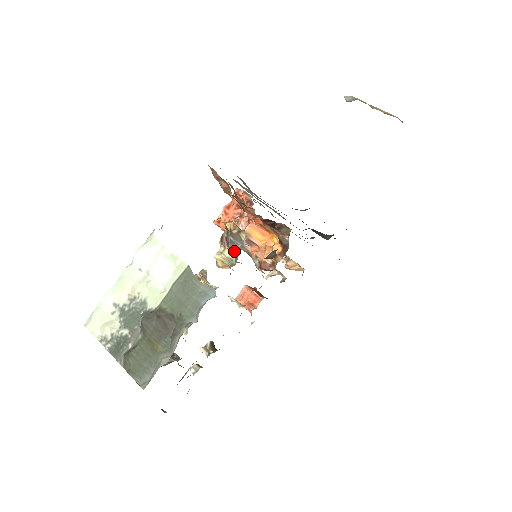
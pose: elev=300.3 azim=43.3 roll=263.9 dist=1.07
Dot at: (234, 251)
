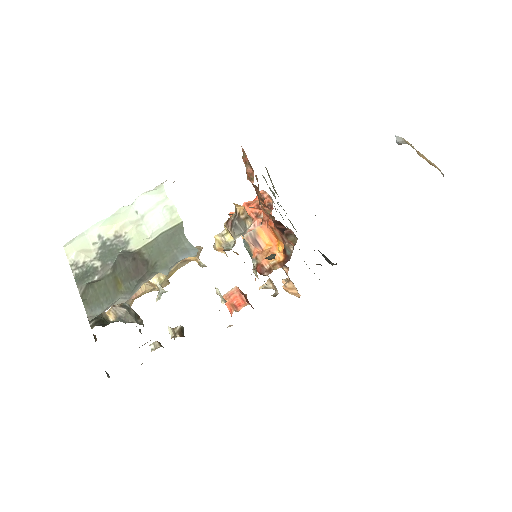
Dot at: (235, 236)
